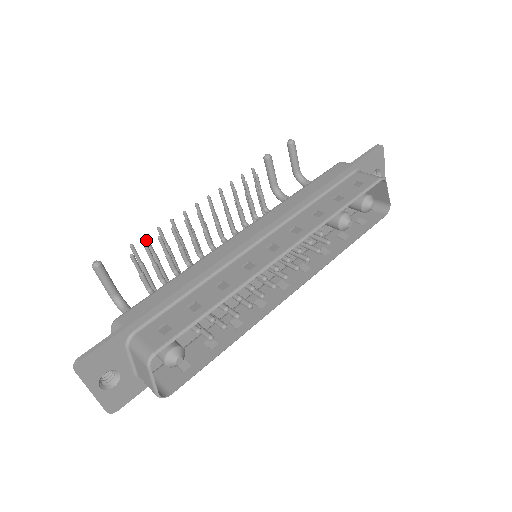
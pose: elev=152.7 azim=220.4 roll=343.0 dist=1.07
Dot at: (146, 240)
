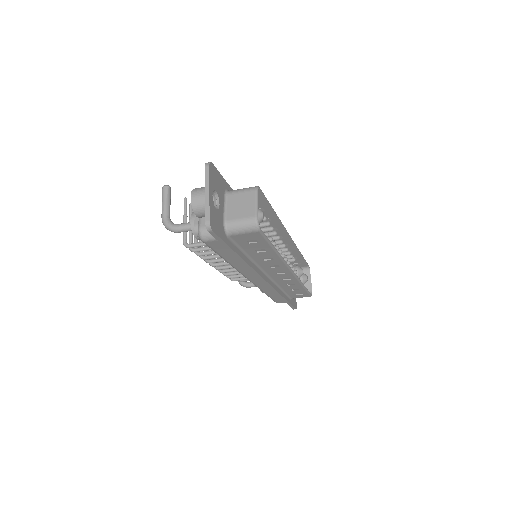
Dot at: (191, 205)
